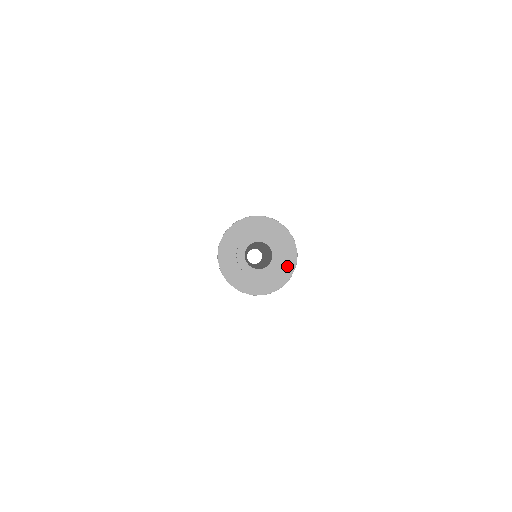
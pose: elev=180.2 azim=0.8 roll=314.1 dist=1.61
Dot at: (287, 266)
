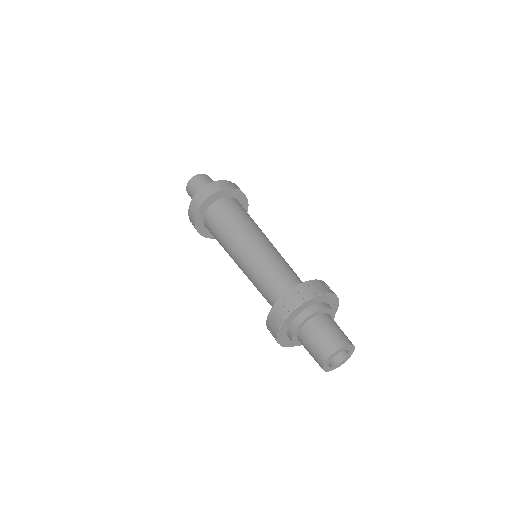
Dot at: (333, 306)
